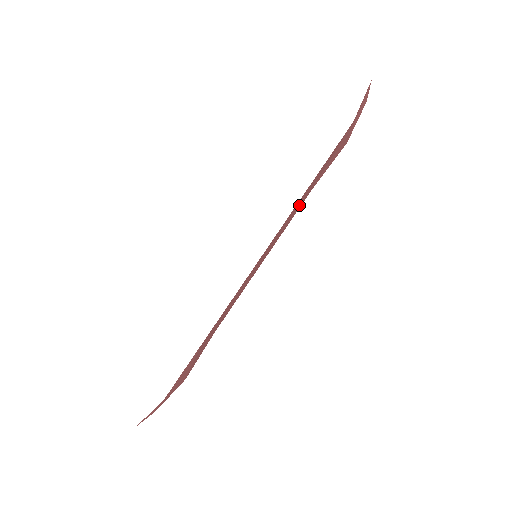
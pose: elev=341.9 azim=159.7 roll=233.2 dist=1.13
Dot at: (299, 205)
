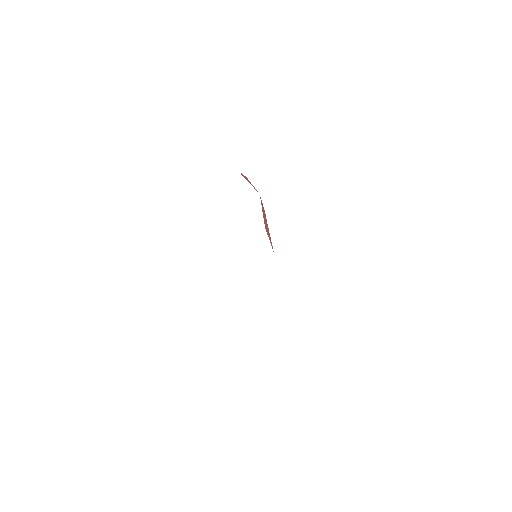
Dot at: occluded
